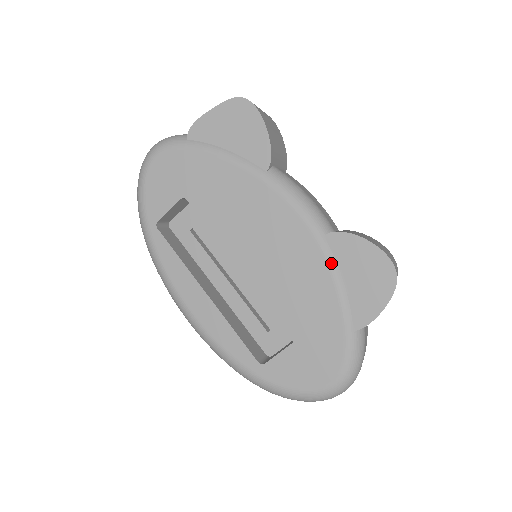
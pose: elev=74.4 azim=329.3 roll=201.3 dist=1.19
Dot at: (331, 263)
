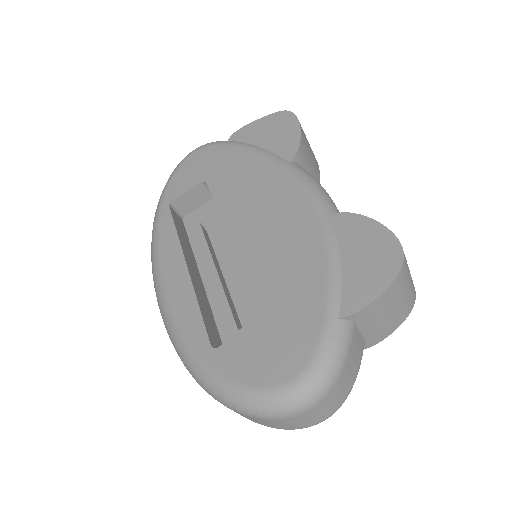
Dot at: (329, 240)
